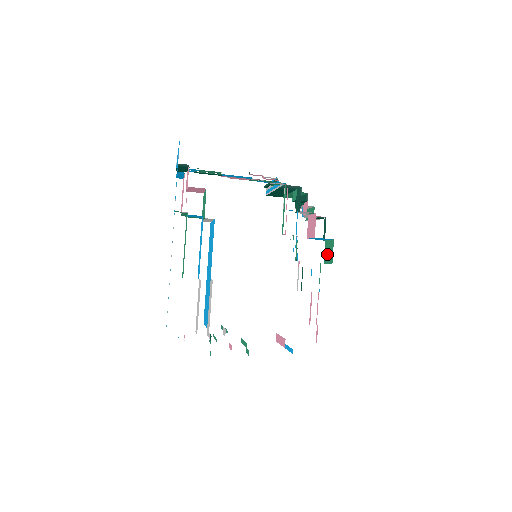
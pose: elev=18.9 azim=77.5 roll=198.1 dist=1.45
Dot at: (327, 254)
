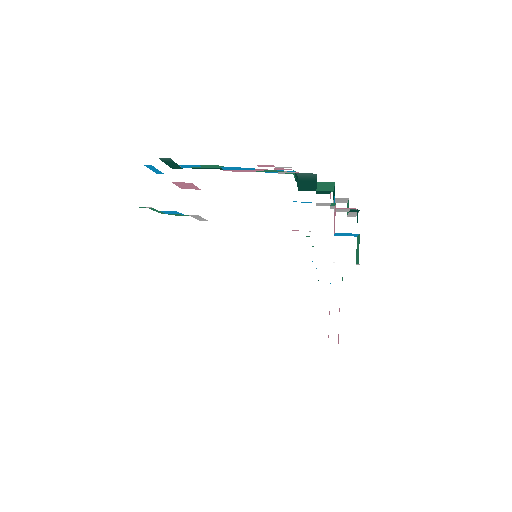
Dot at: (357, 253)
